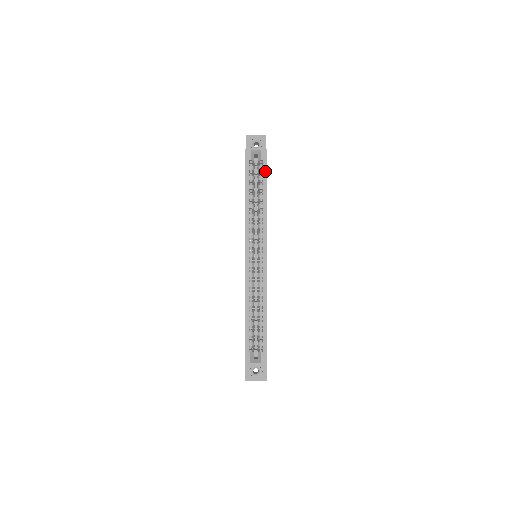
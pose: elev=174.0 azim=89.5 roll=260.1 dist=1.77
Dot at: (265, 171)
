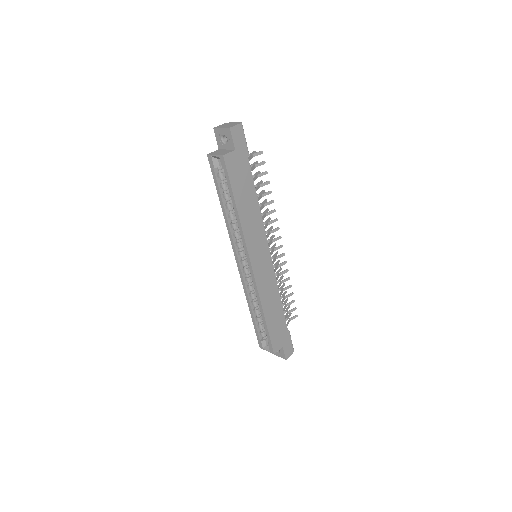
Dot at: (229, 182)
